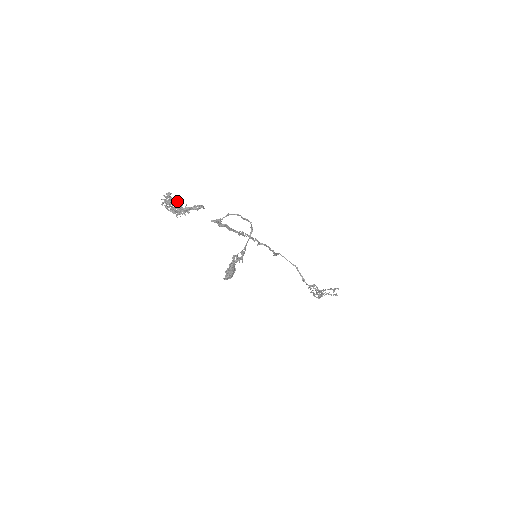
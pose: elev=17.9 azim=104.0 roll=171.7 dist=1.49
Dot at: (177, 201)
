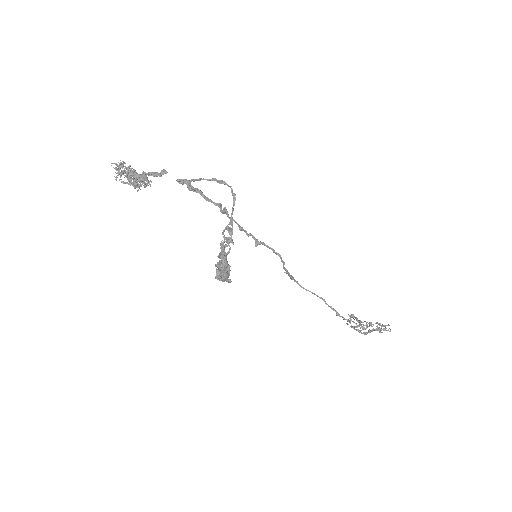
Dot at: occluded
